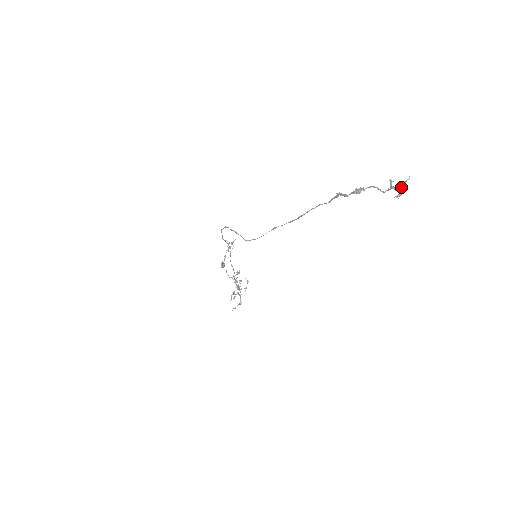
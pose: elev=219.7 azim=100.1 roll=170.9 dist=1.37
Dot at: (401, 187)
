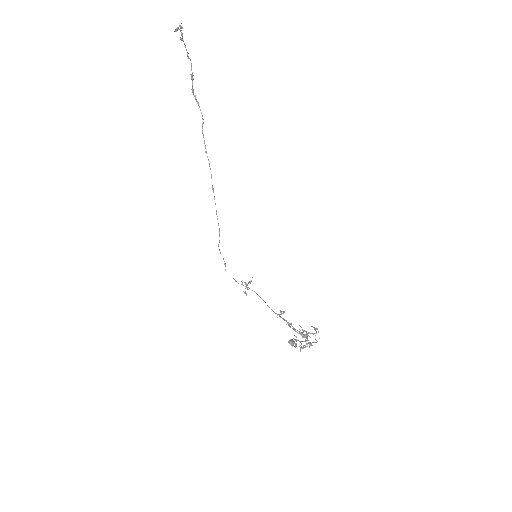
Dot at: (181, 30)
